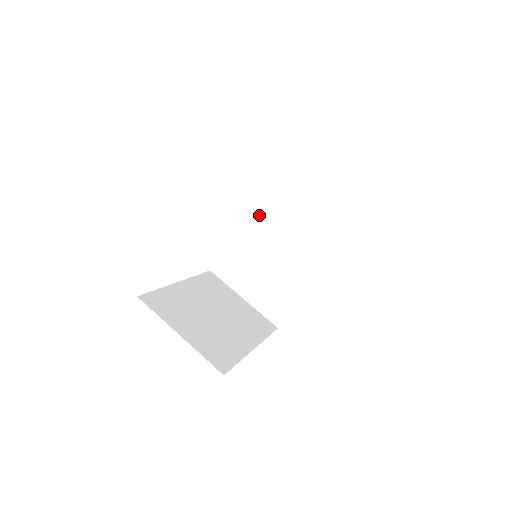
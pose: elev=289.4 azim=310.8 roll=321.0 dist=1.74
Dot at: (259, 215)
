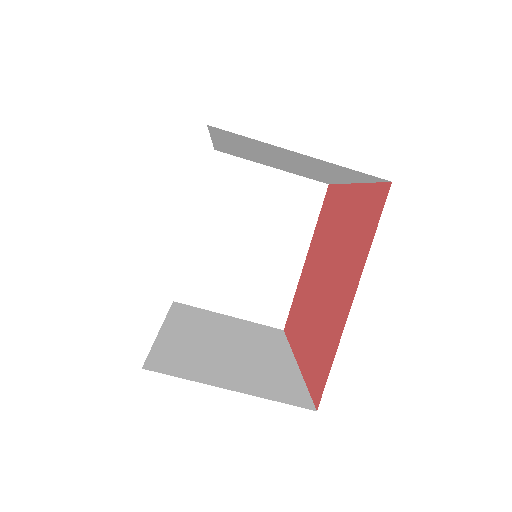
Dot at: occluded
